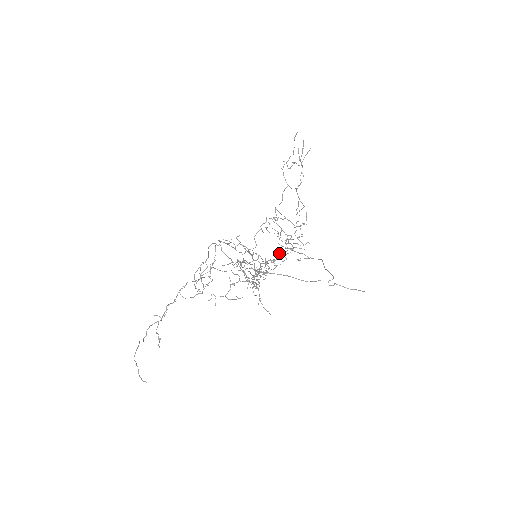
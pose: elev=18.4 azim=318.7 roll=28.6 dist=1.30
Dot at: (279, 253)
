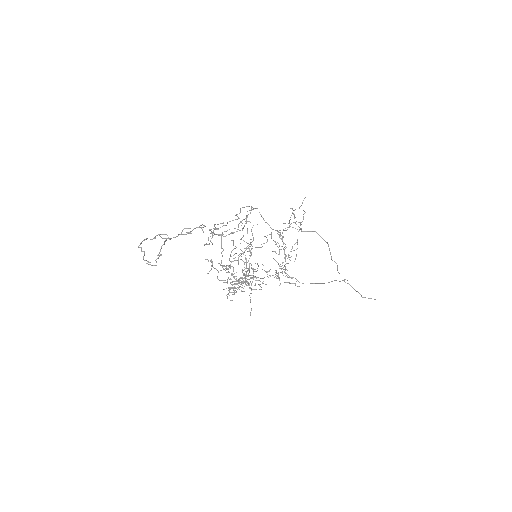
Dot at: (258, 280)
